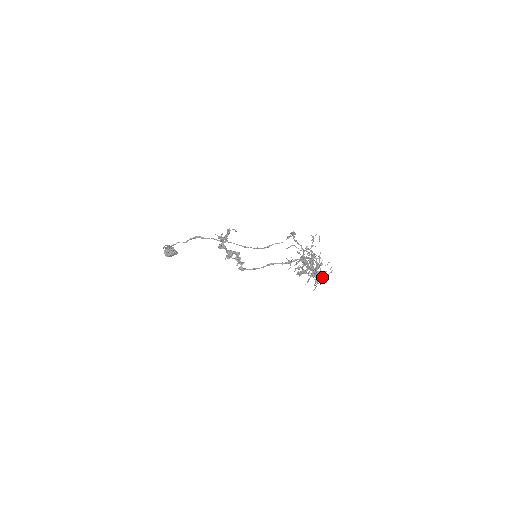
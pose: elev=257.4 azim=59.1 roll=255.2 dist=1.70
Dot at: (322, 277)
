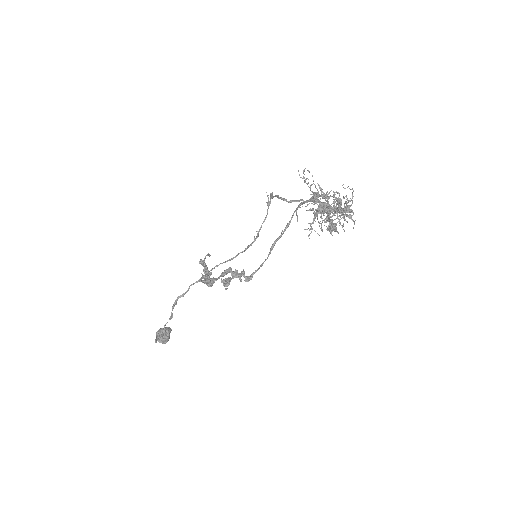
Dot at: (347, 205)
